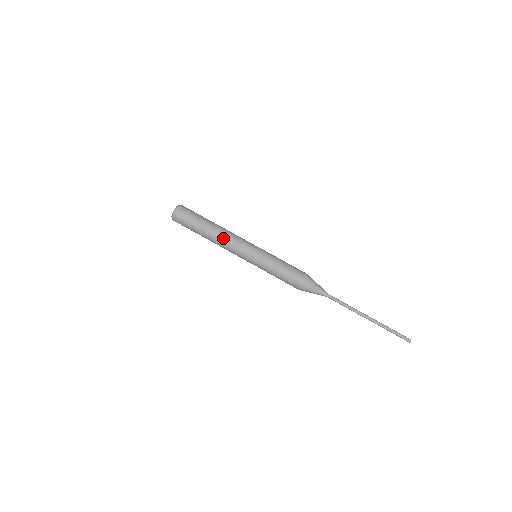
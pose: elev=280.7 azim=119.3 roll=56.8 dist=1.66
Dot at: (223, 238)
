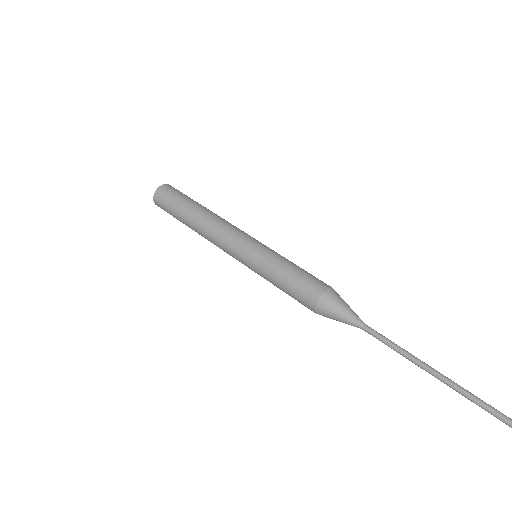
Dot at: (214, 221)
